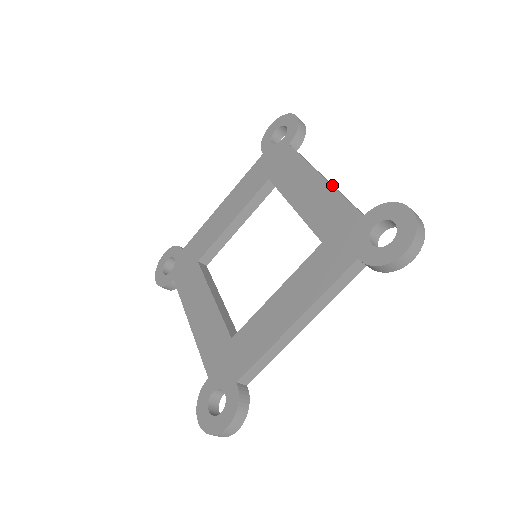
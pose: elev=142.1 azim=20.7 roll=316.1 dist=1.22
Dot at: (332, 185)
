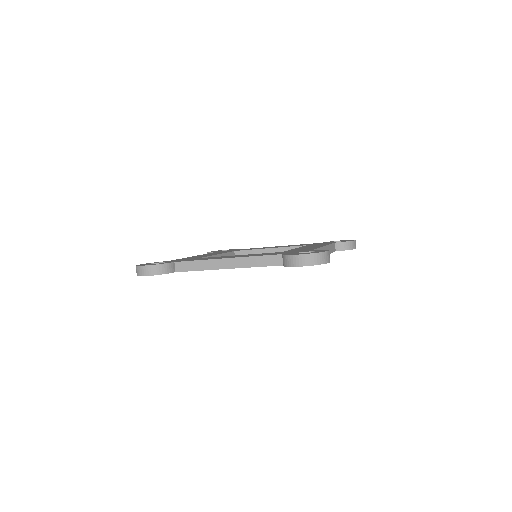
Dot at: (289, 245)
